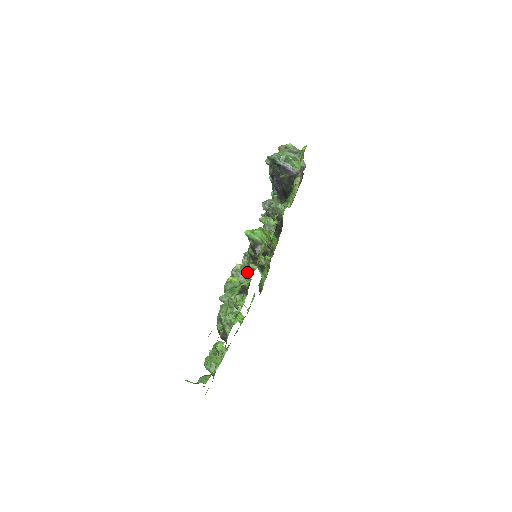
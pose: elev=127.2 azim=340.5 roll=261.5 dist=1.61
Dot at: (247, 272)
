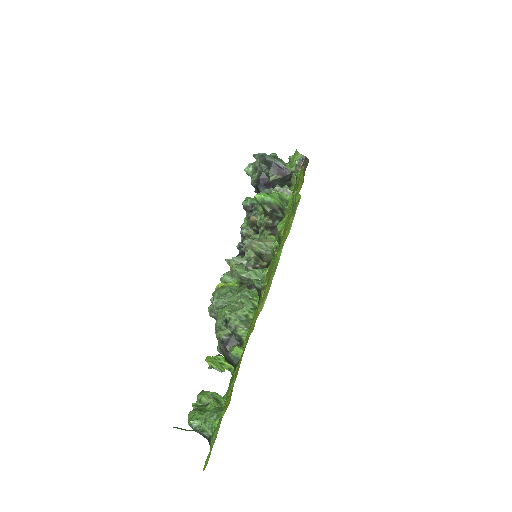
Dot at: (268, 240)
